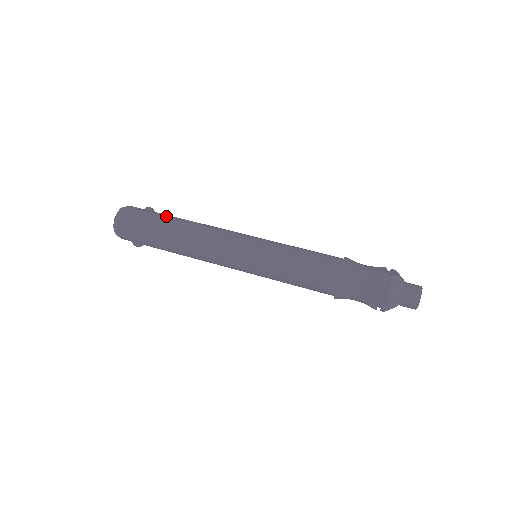
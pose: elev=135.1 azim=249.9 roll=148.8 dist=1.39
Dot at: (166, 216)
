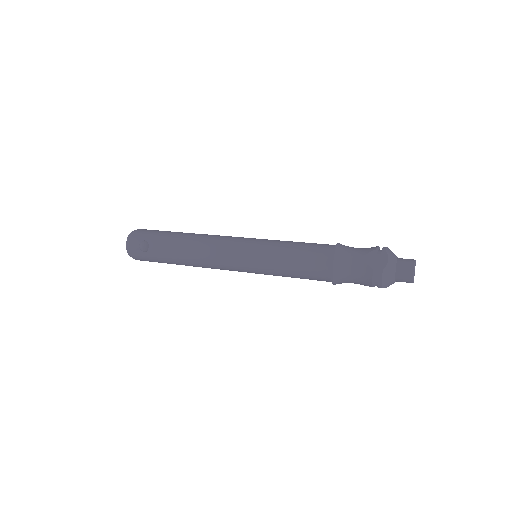
Dot at: occluded
